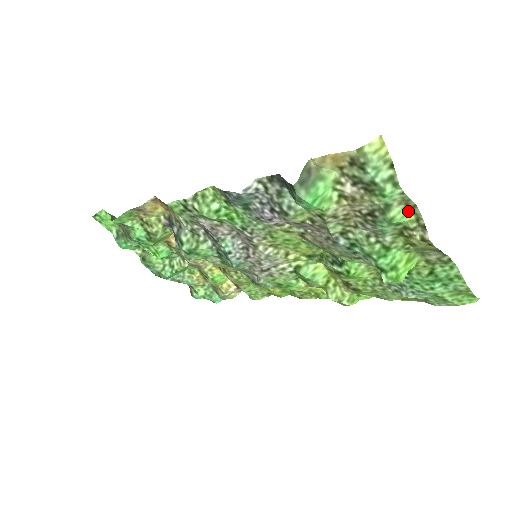
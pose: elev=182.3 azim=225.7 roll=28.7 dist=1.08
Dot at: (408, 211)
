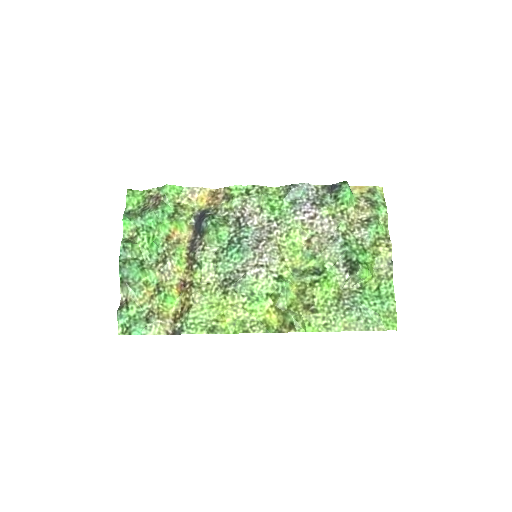
Dot at: (383, 228)
